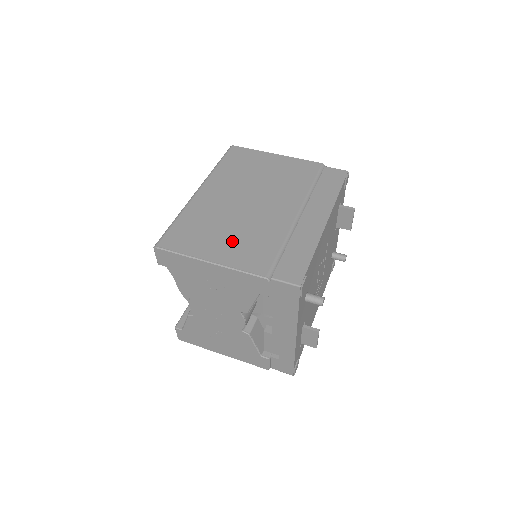
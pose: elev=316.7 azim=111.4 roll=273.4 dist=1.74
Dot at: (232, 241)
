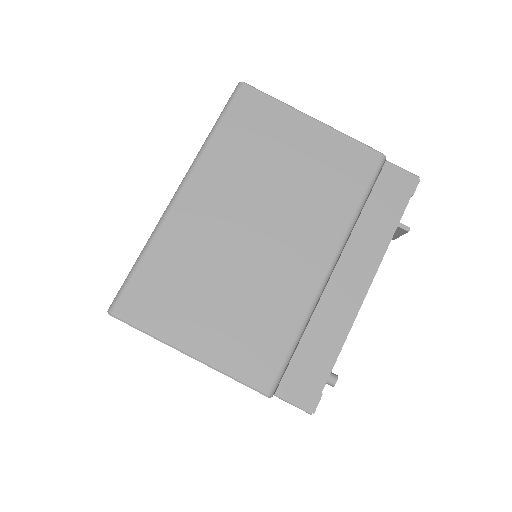
Dot at: (225, 317)
